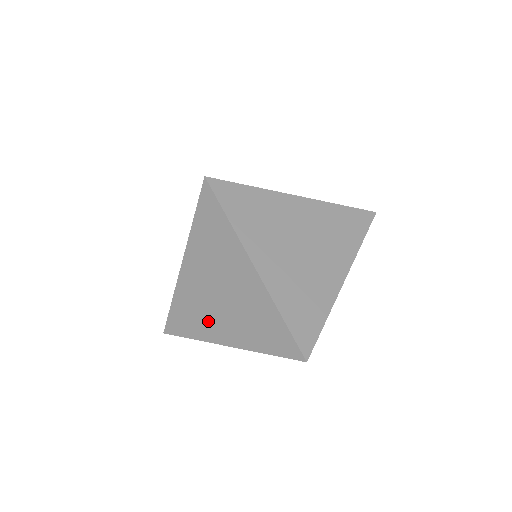
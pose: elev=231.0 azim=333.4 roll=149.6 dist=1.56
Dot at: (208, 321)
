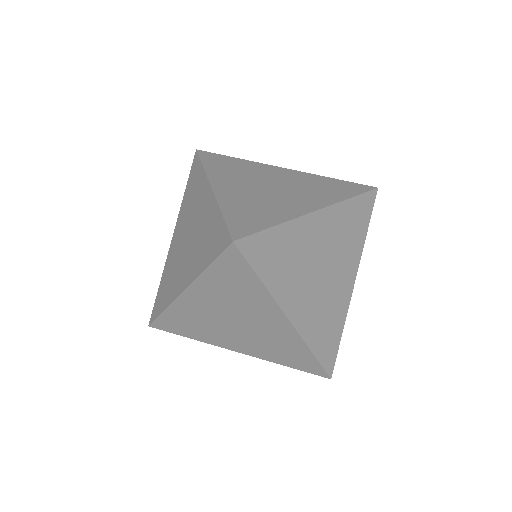
Dot at: (216, 335)
